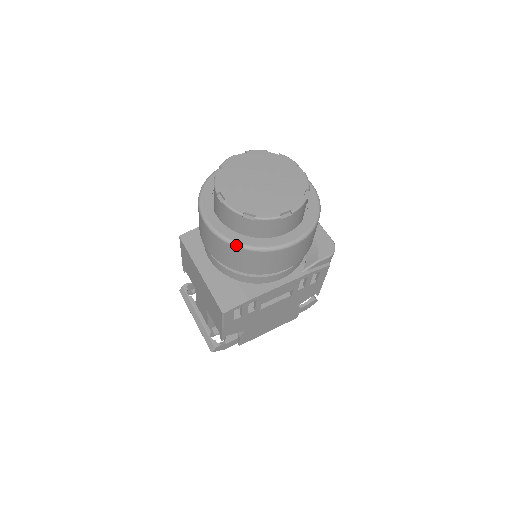
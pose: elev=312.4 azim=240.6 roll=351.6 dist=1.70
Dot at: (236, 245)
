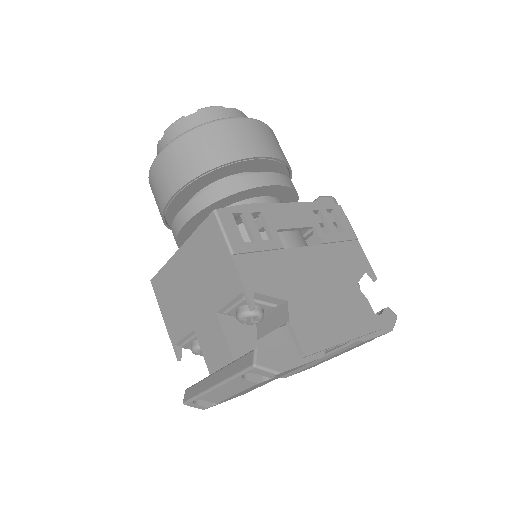
Dot at: (188, 130)
